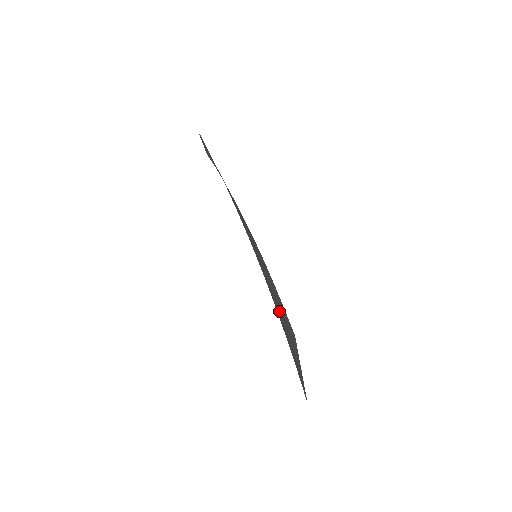
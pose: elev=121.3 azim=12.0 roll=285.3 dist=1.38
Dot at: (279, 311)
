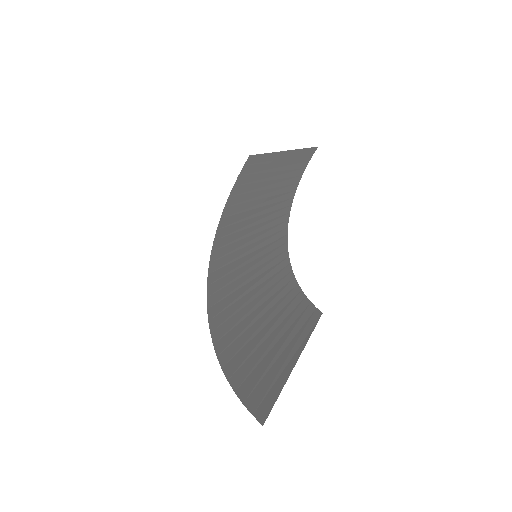
Dot at: (244, 320)
